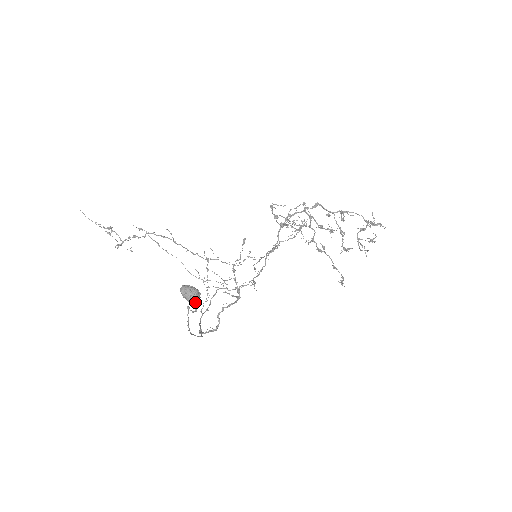
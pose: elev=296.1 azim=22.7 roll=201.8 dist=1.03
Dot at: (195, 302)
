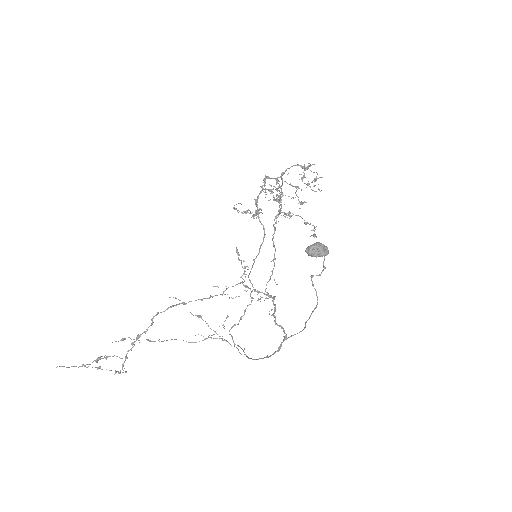
Dot at: (328, 252)
